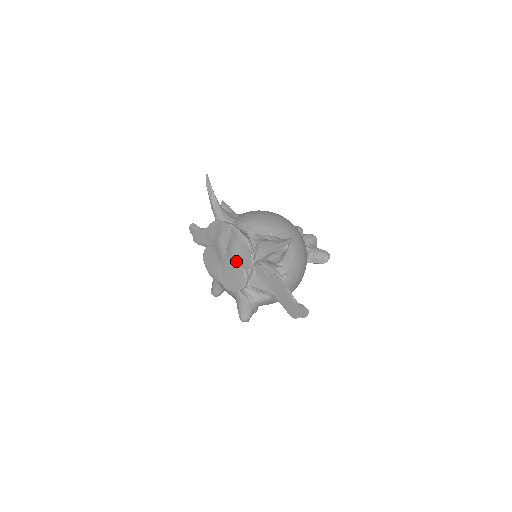
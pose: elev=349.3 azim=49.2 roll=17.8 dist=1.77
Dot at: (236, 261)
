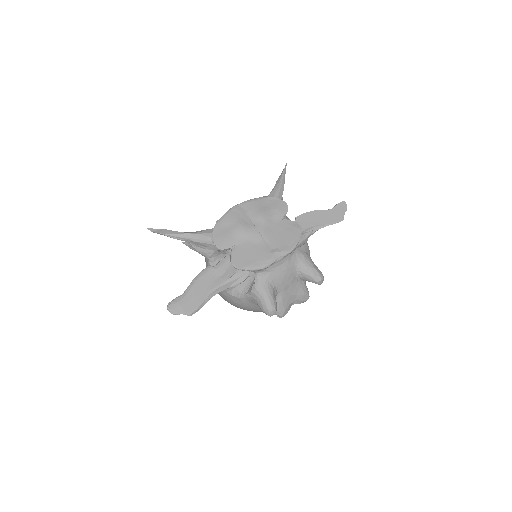
Dot at: (272, 219)
